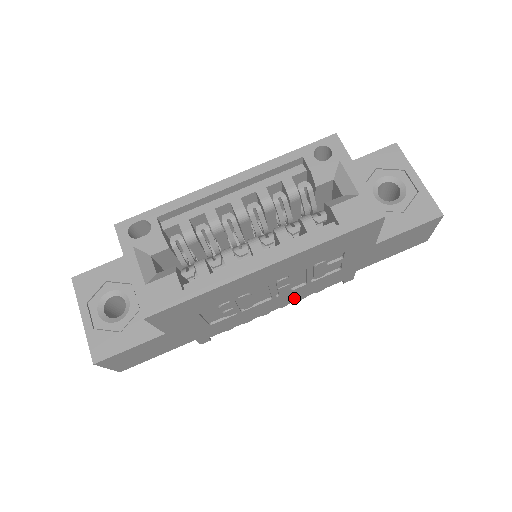
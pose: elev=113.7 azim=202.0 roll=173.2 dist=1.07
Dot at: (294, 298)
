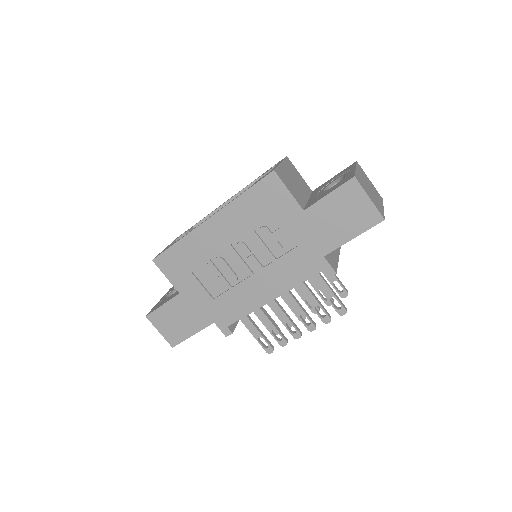
Dot at: (279, 286)
